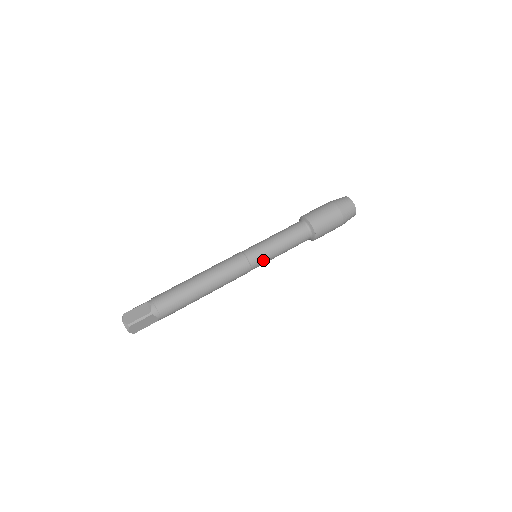
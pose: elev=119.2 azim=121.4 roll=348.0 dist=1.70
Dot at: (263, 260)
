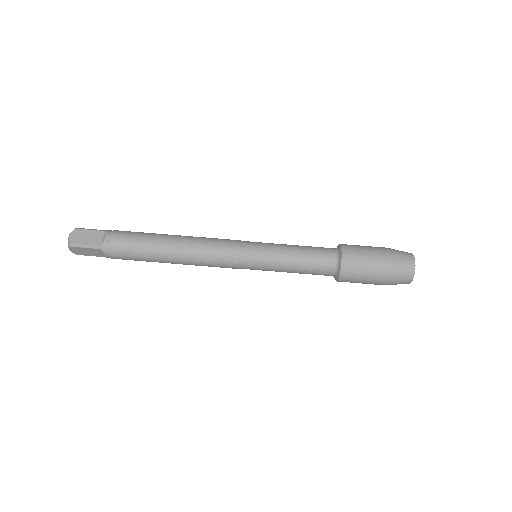
Dot at: (258, 267)
